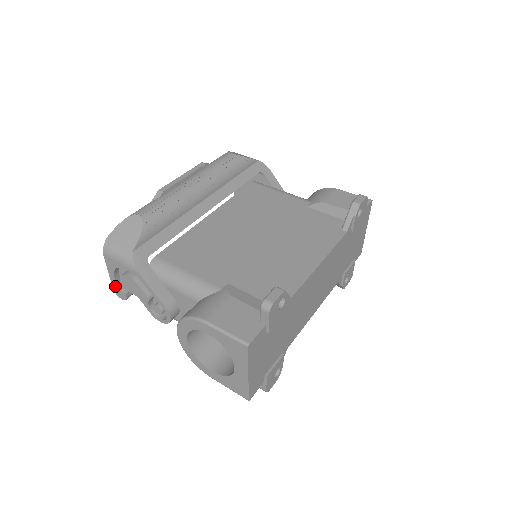
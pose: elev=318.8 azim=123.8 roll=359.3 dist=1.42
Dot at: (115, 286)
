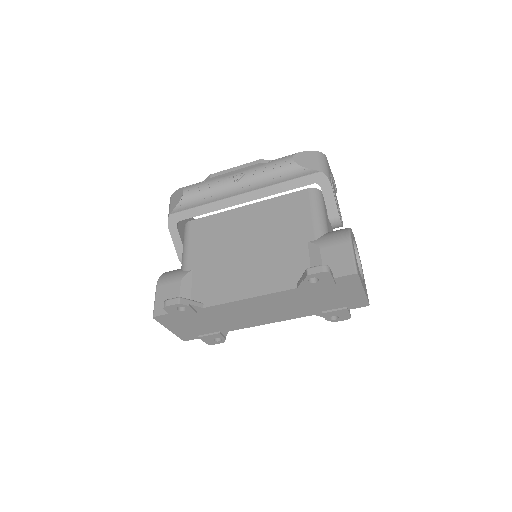
Dot at: occluded
